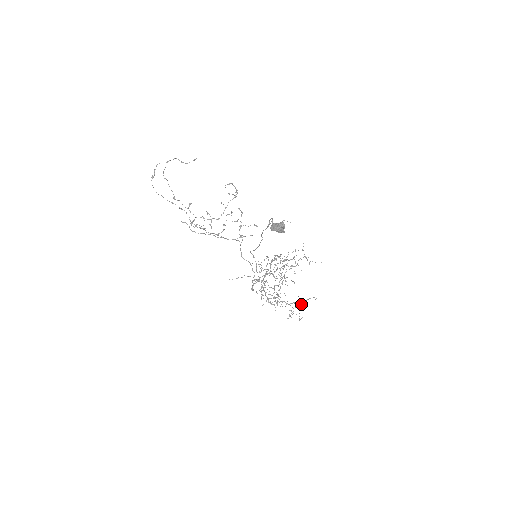
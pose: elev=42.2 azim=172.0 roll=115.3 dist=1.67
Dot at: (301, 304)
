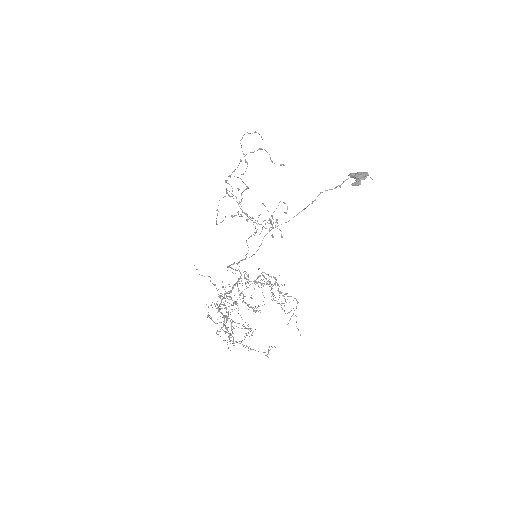
Dot at: (246, 345)
